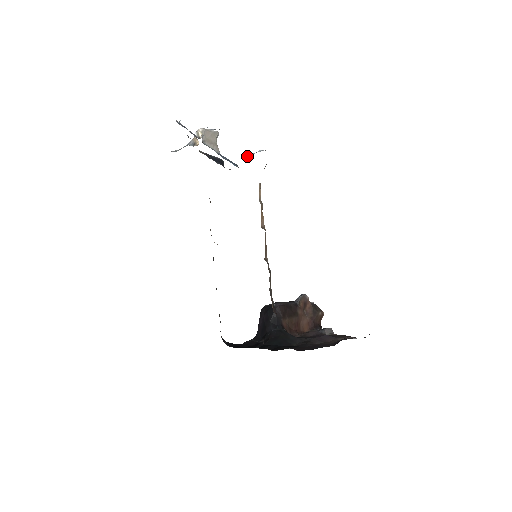
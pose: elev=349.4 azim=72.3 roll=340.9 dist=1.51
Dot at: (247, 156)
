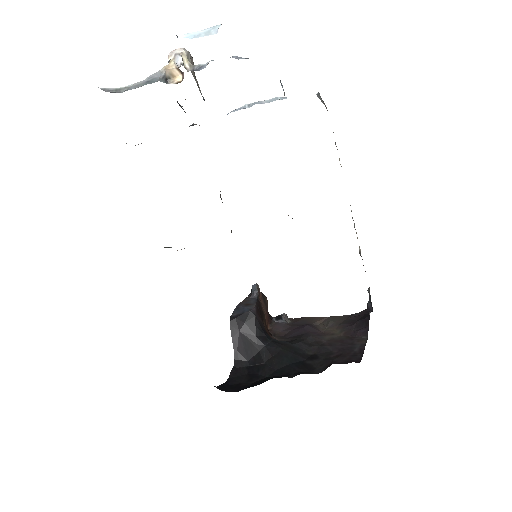
Dot at: (249, 105)
